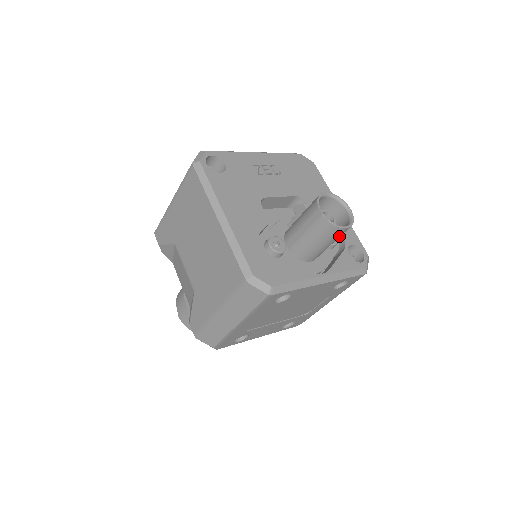
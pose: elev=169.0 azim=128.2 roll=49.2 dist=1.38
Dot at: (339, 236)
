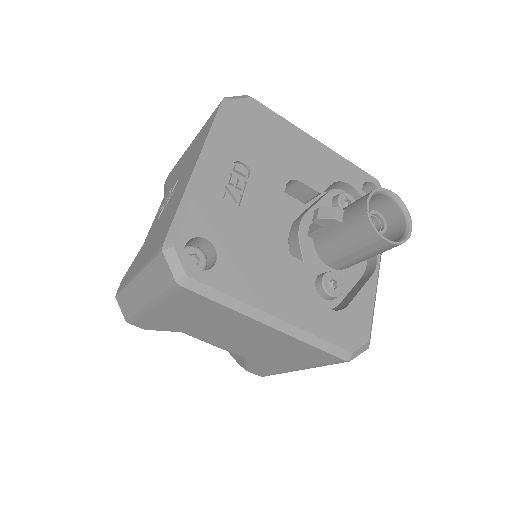
Dot at: (395, 232)
